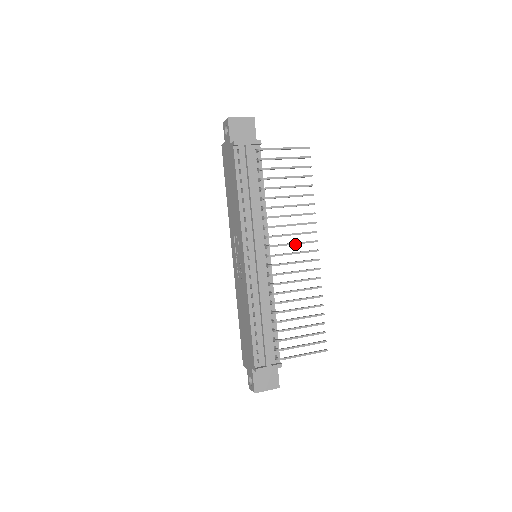
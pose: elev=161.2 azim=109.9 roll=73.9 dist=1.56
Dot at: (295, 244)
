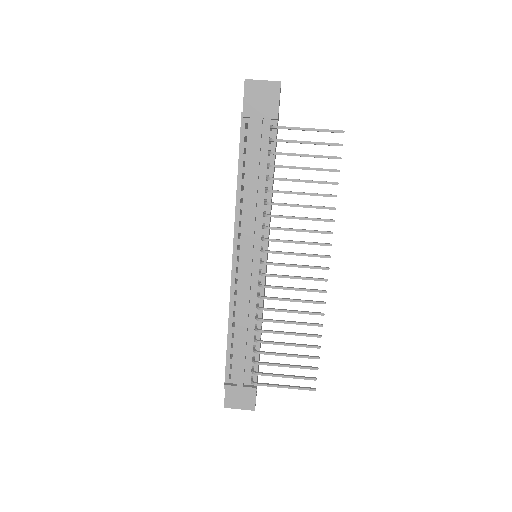
Dot at: (297, 255)
